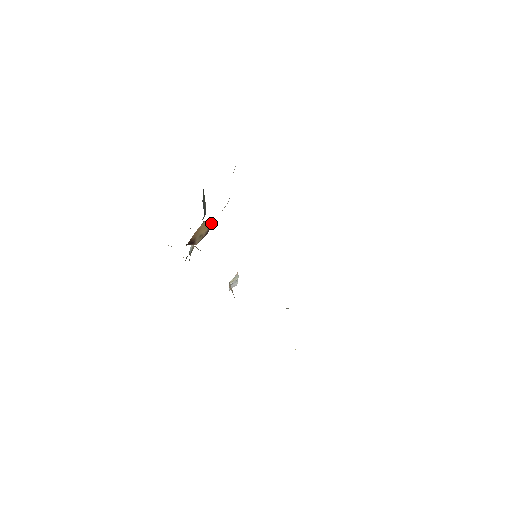
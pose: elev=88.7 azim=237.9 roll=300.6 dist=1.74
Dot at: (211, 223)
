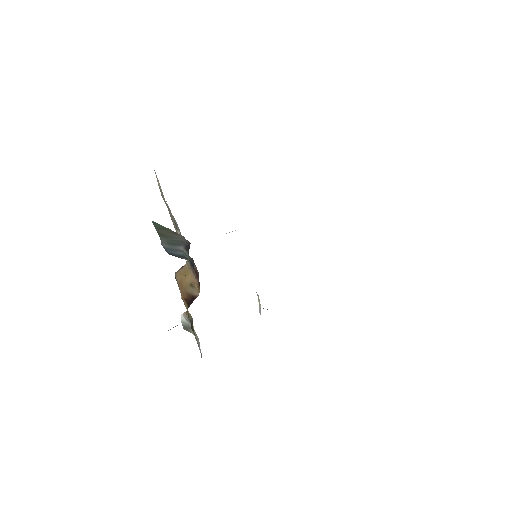
Dot at: occluded
